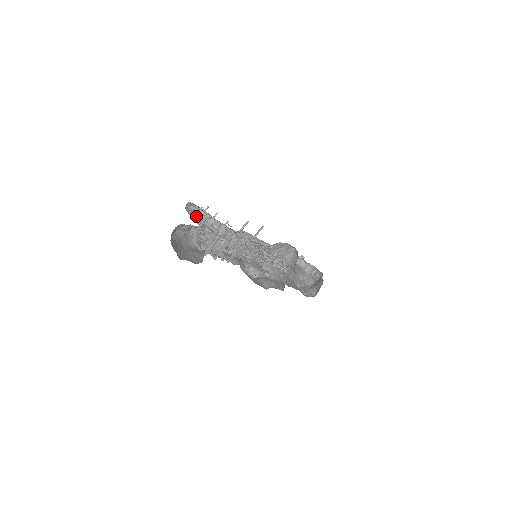
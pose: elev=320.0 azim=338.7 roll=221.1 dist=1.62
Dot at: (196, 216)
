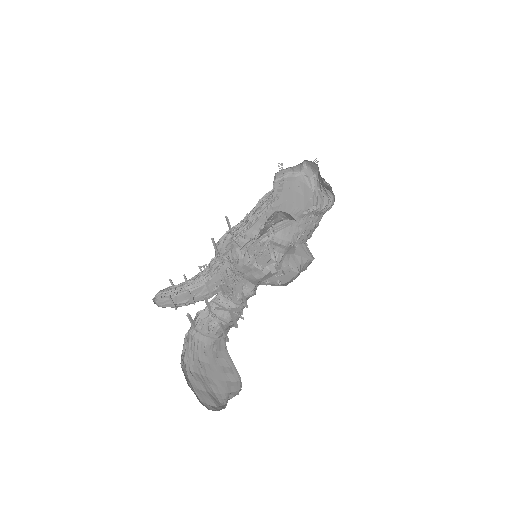
Dot at: (174, 305)
